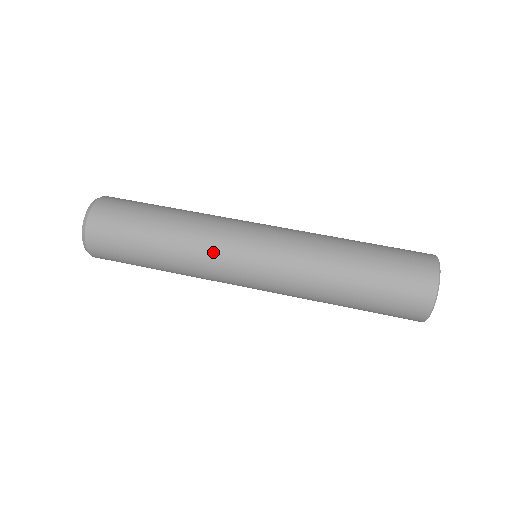
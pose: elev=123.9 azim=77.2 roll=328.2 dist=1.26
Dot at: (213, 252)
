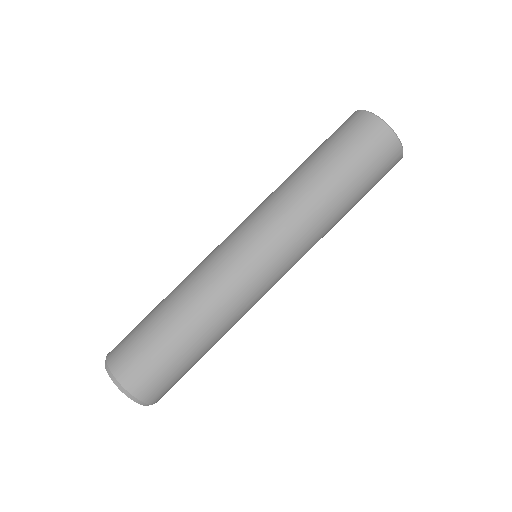
Dot at: occluded
